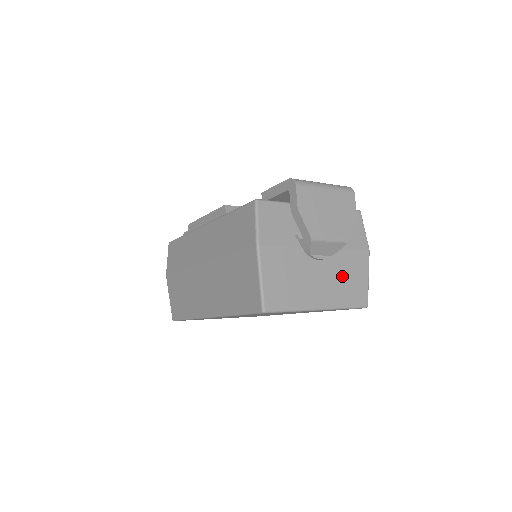
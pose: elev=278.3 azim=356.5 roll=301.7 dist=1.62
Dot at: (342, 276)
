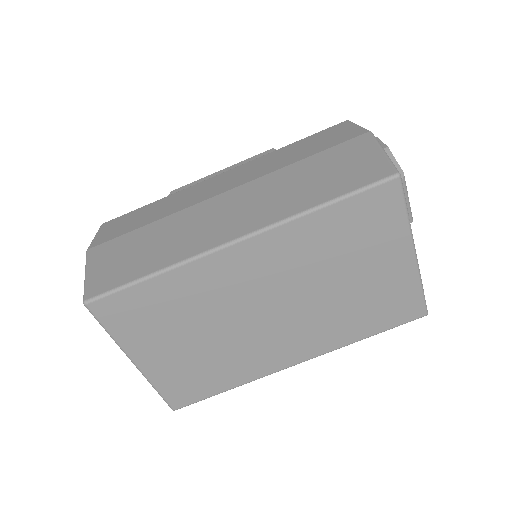
Dot at: occluded
